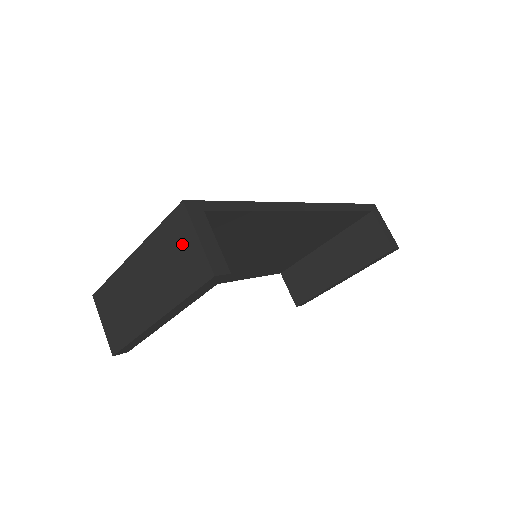
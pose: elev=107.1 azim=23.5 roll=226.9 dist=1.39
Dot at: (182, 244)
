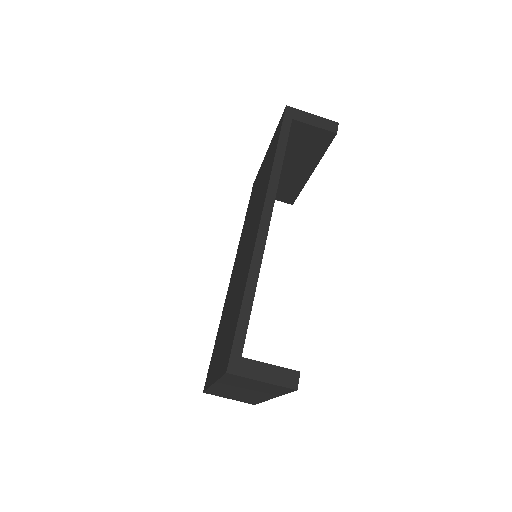
Dot at: (252, 383)
